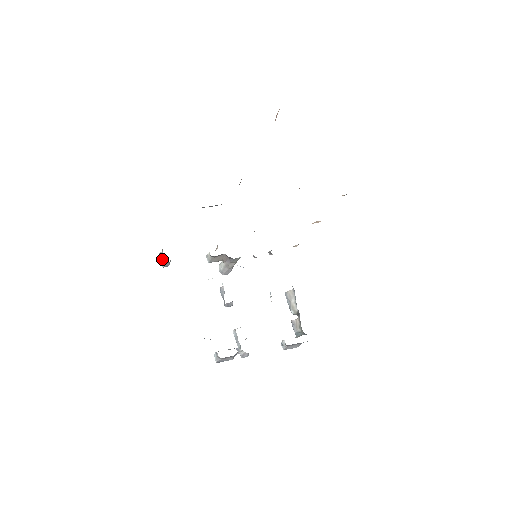
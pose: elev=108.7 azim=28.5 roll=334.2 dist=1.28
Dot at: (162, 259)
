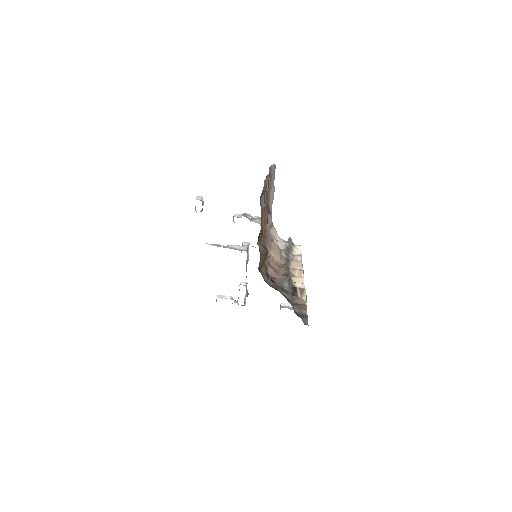
Dot at: occluded
